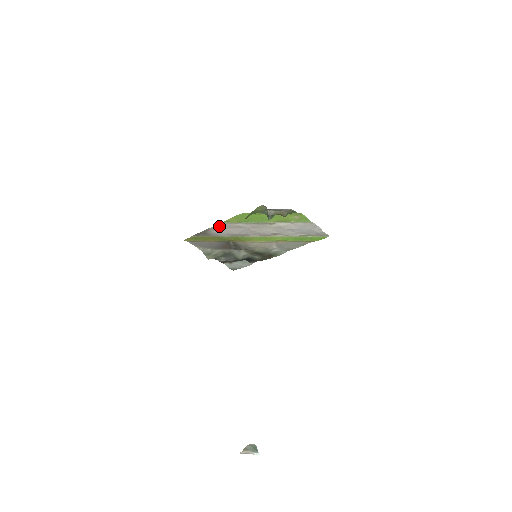
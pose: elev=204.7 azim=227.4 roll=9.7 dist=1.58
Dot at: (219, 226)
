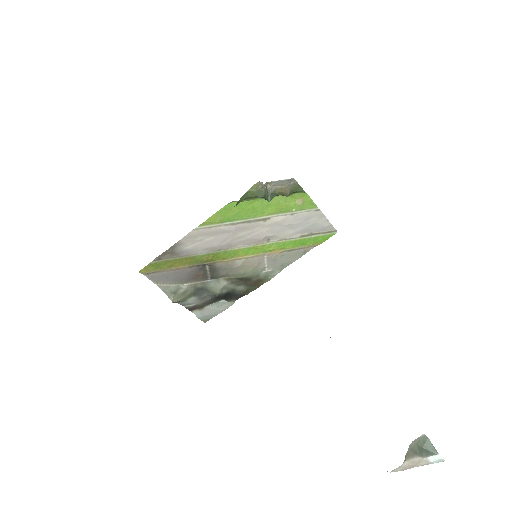
Dot at: (193, 235)
